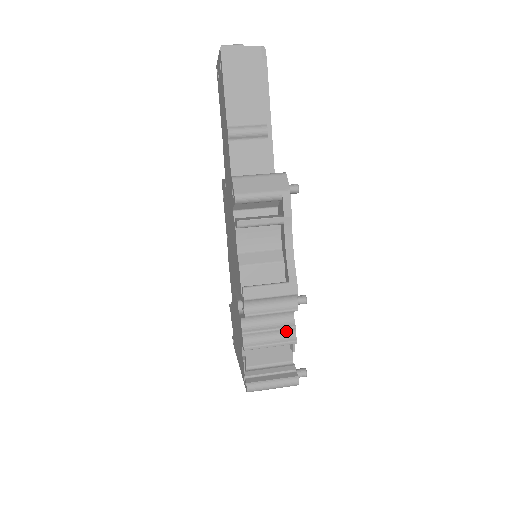
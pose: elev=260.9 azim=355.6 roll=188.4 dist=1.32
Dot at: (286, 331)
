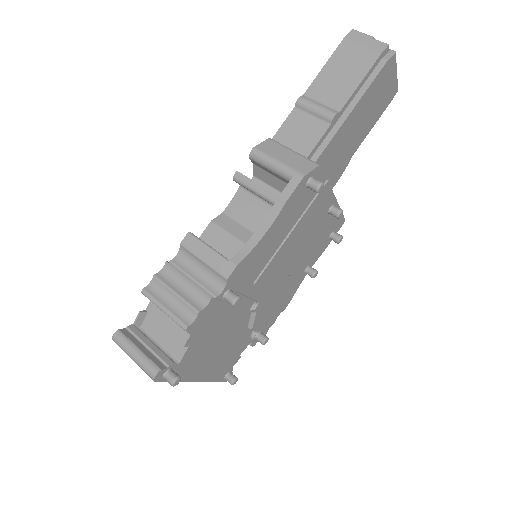
Dot at: (189, 309)
